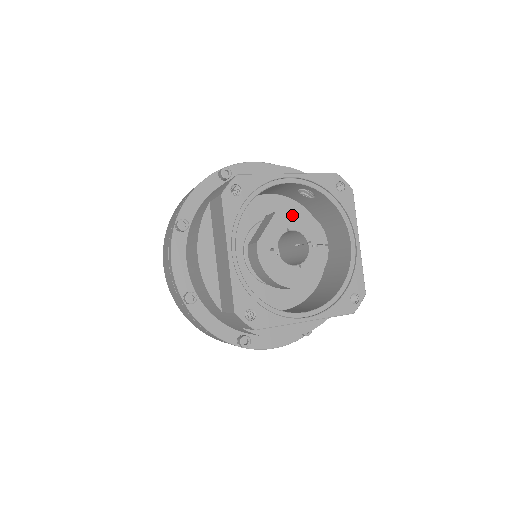
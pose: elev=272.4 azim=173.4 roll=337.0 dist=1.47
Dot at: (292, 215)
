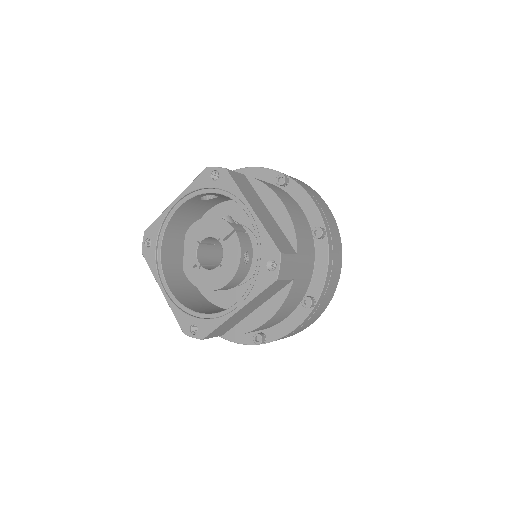
Dot at: (197, 228)
